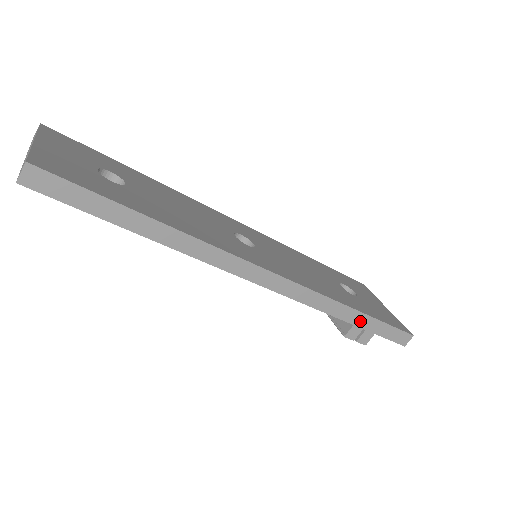
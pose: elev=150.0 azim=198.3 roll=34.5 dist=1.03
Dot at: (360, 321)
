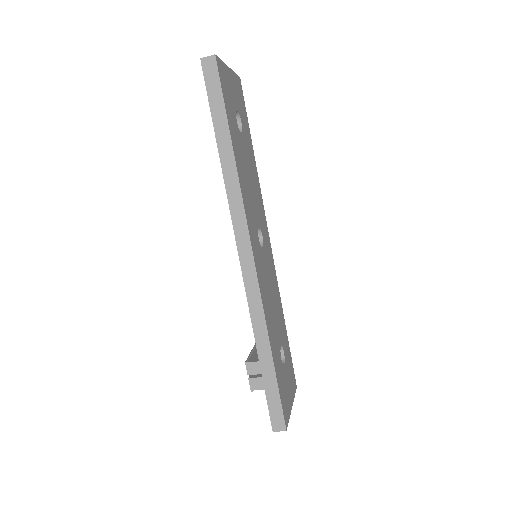
Dot at: (266, 364)
